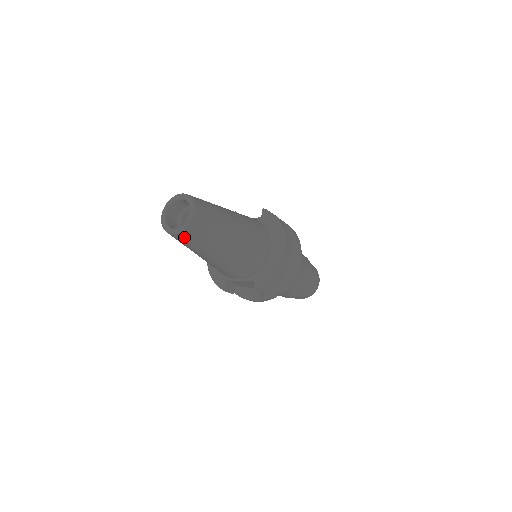
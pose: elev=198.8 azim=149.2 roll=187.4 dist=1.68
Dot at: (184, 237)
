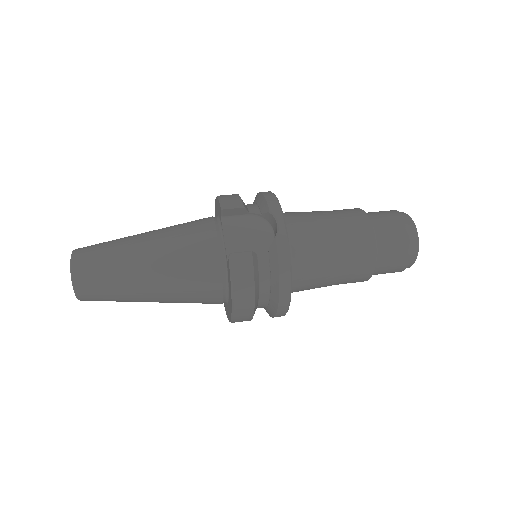
Dot at: occluded
